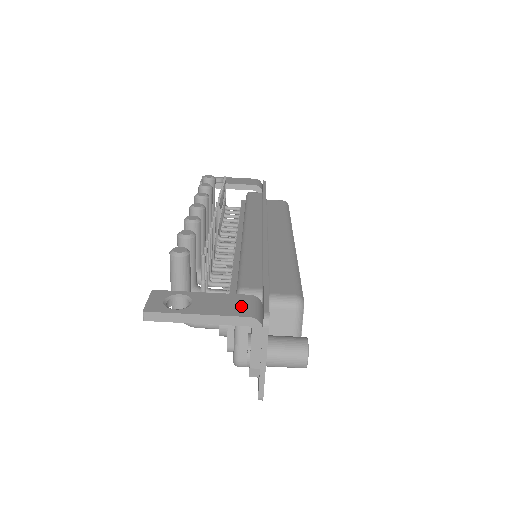
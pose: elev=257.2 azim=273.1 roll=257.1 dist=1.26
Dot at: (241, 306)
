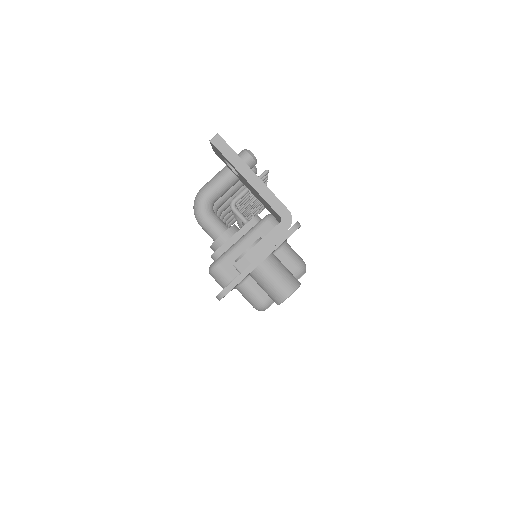
Dot at: occluded
